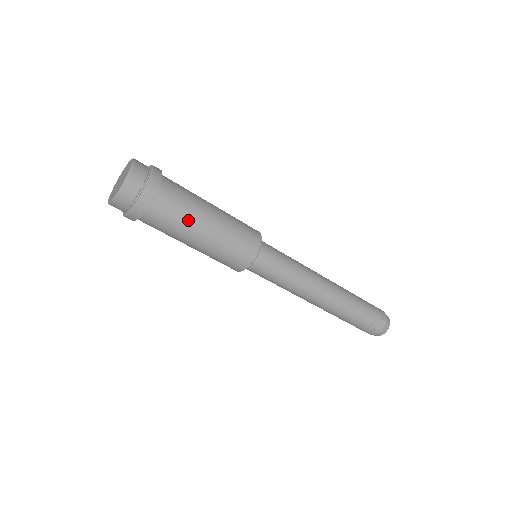
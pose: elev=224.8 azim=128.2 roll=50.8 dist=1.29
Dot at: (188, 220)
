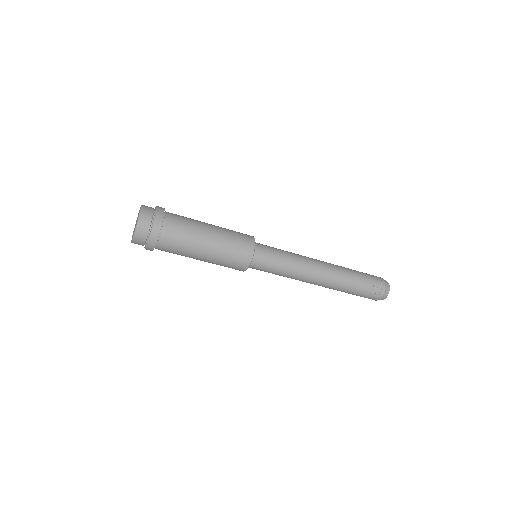
Dot at: (192, 239)
